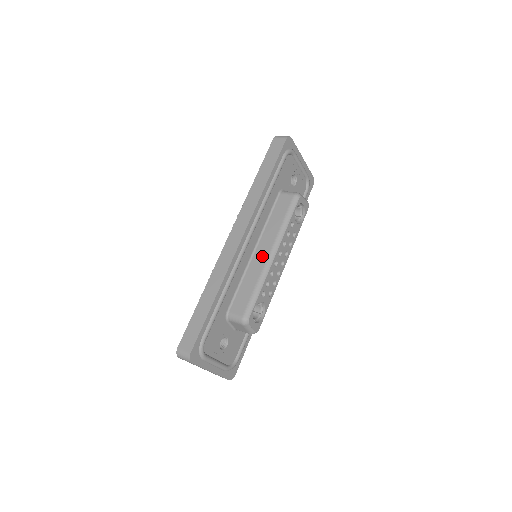
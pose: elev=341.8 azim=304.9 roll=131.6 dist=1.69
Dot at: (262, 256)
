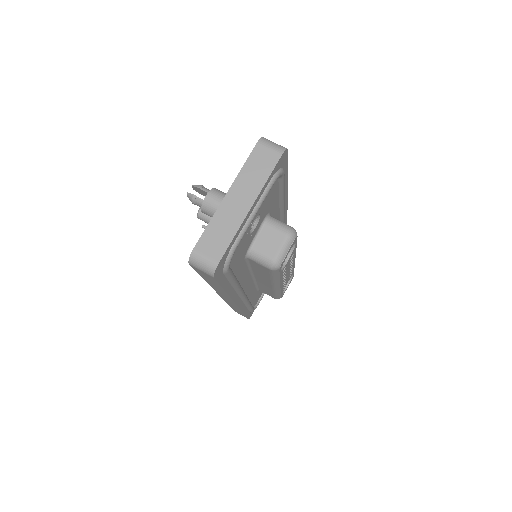
Dot at: occluded
